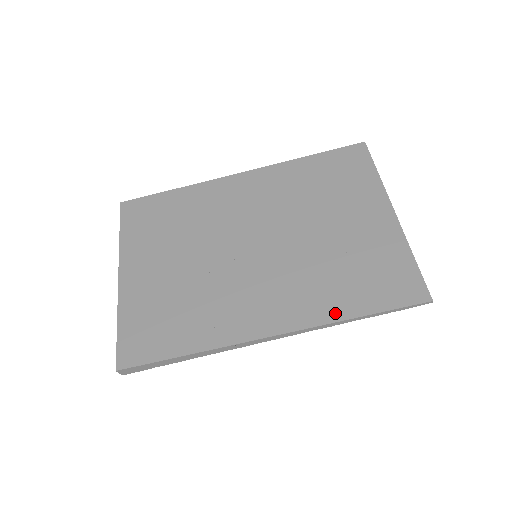
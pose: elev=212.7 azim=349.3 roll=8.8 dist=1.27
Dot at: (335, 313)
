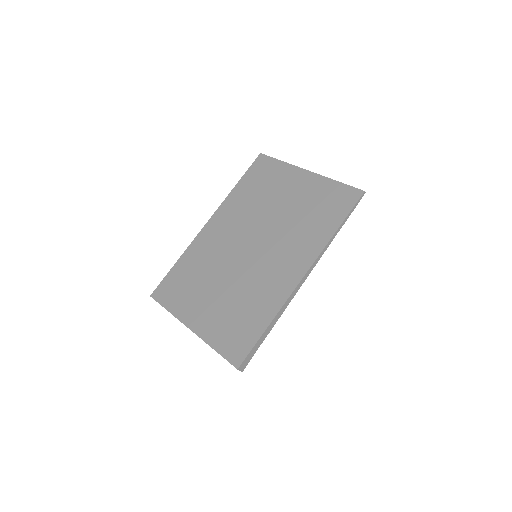
Dot at: (325, 238)
